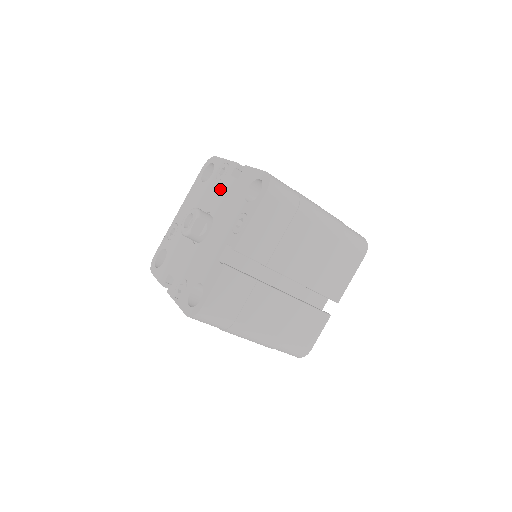
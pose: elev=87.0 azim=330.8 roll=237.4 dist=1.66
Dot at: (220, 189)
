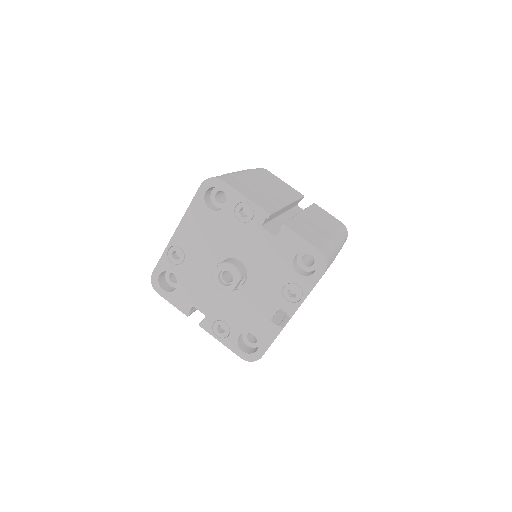
Dot at: (248, 237)
